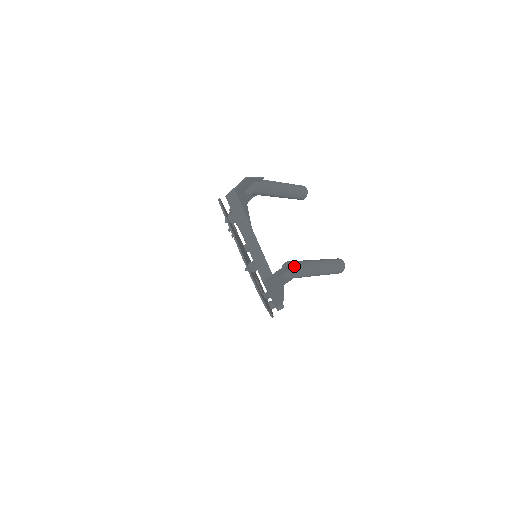
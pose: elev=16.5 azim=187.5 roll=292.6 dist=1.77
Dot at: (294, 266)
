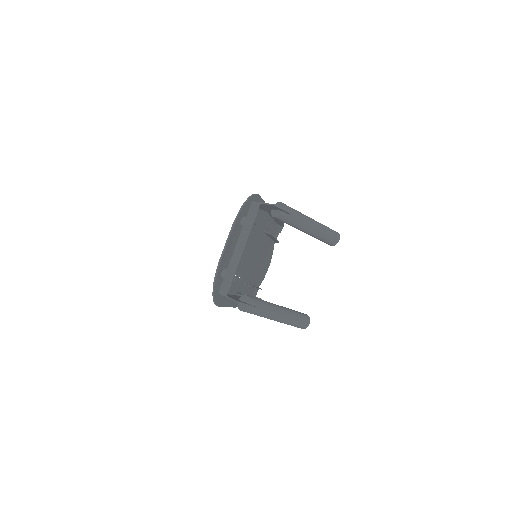
Dot at: occluded
